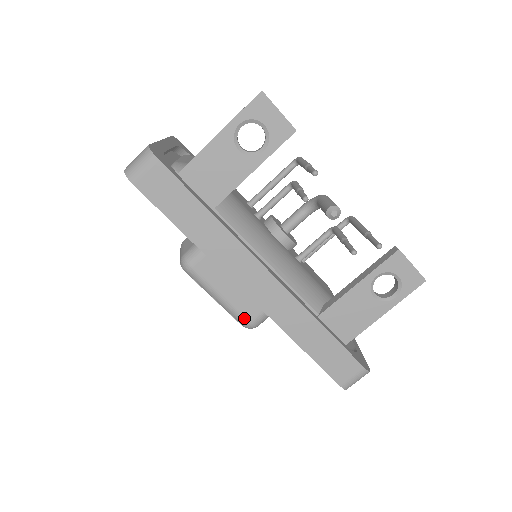
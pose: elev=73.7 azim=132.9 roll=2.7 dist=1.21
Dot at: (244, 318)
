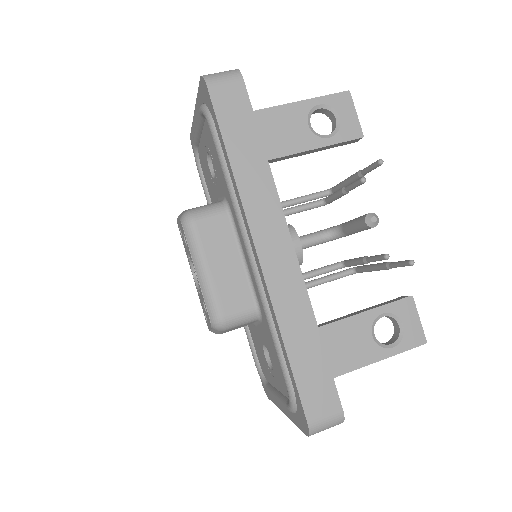
Dot at: (219, 308)
